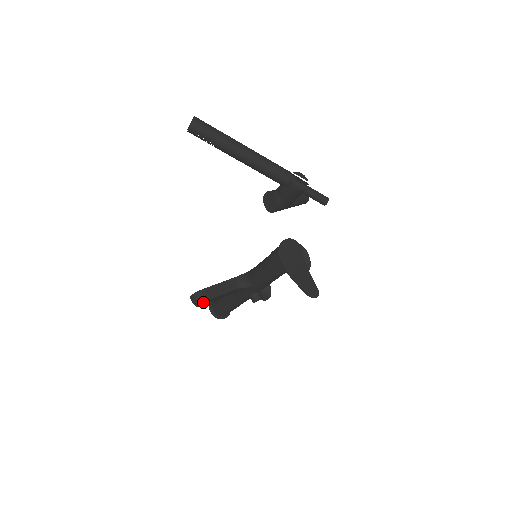
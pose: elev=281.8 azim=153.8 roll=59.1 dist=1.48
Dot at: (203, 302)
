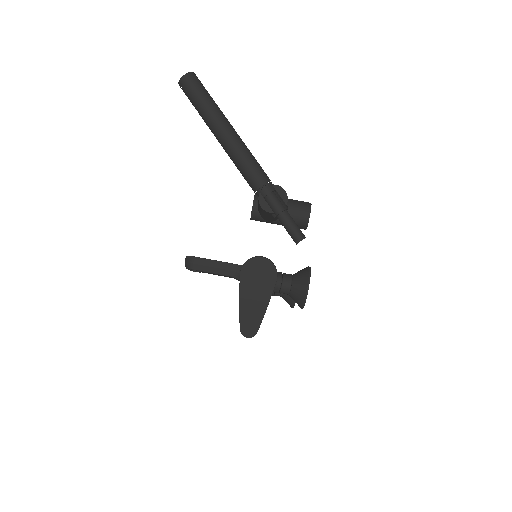
Dot at: (189, 269)
